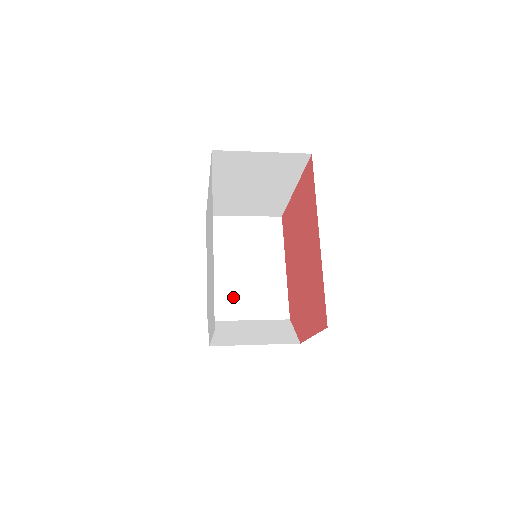
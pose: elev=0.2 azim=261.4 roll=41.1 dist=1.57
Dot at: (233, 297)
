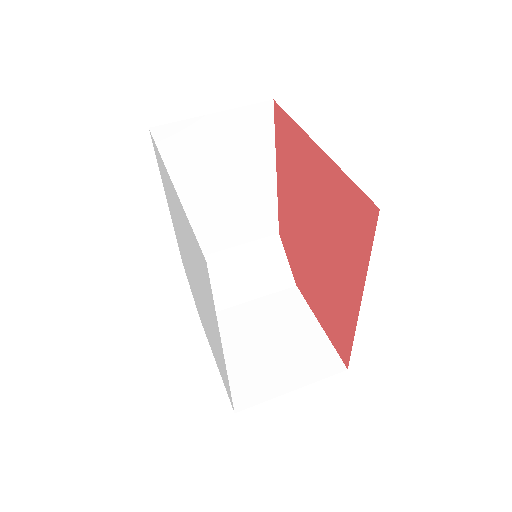
Dot at: (209, 230)
